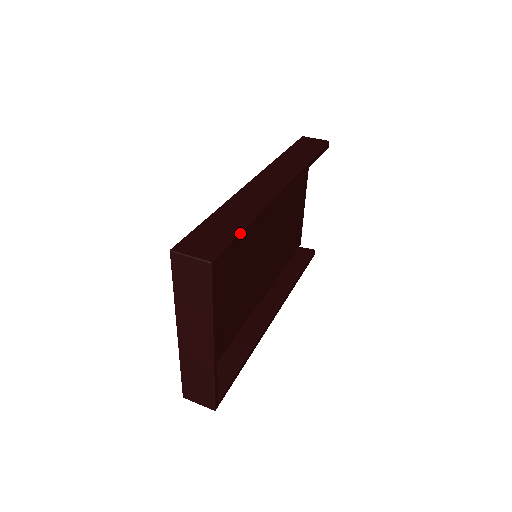
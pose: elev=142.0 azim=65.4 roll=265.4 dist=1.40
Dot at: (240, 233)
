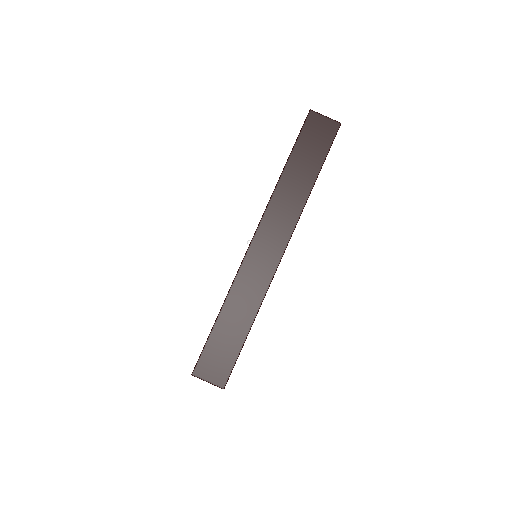
Dot at: (243, 345)
